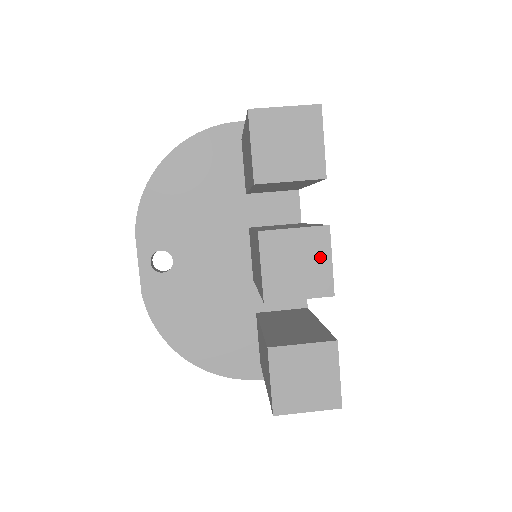
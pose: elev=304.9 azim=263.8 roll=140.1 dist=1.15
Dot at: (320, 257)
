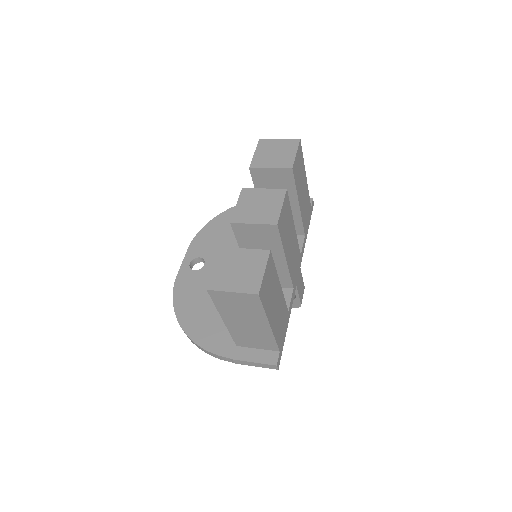
Dot at: (275, 204)
